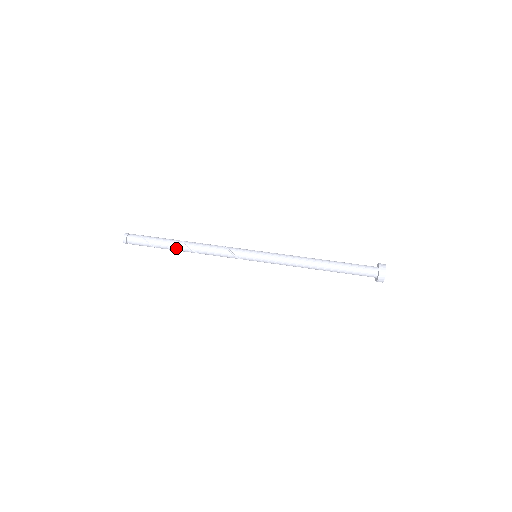
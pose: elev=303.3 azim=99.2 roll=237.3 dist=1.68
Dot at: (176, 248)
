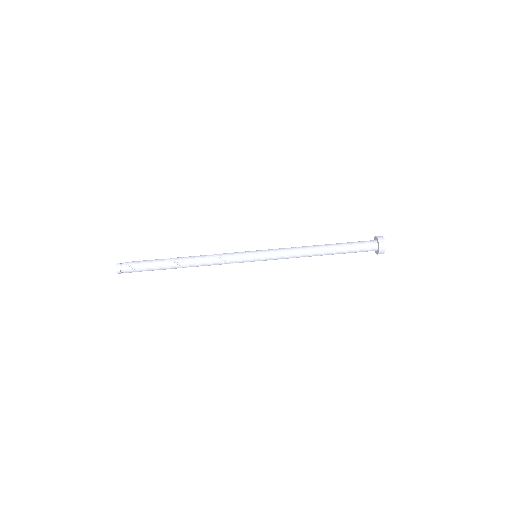
Dot at: (175, 268)
